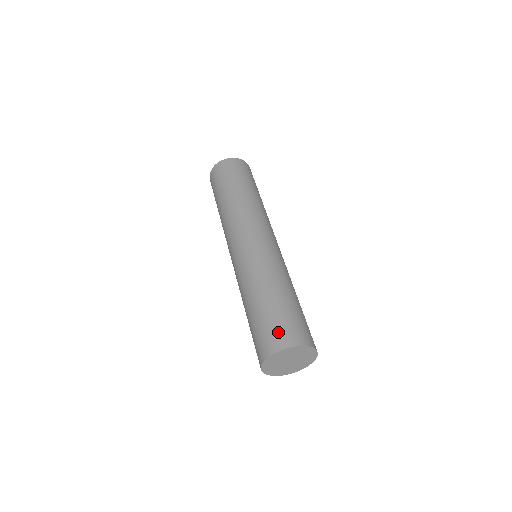
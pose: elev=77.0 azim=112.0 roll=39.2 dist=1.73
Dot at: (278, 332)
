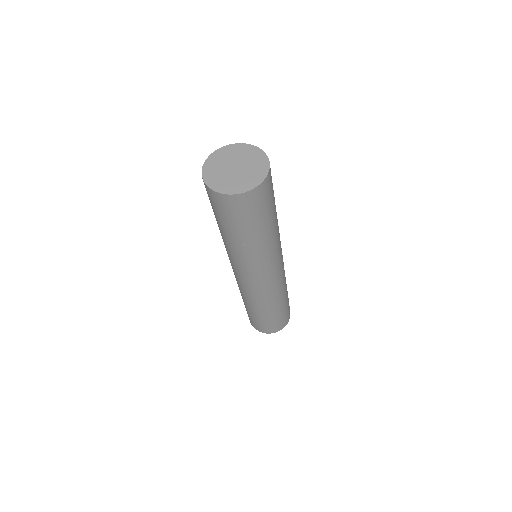
Dot at: occluded
